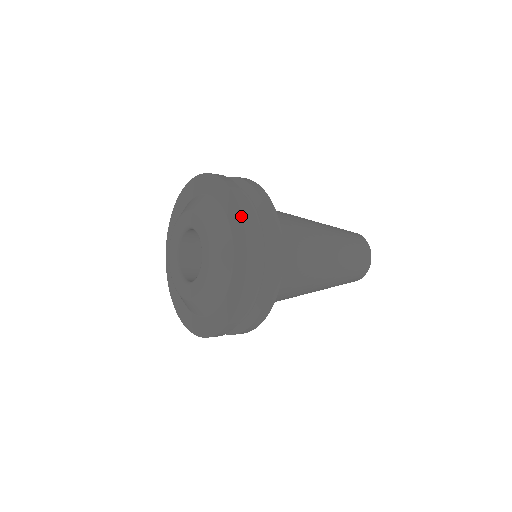
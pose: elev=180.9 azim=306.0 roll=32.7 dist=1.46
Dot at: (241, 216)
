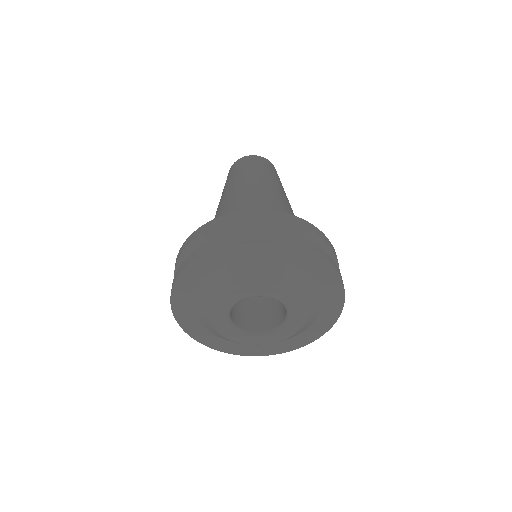
Dot at: (279, 242)
